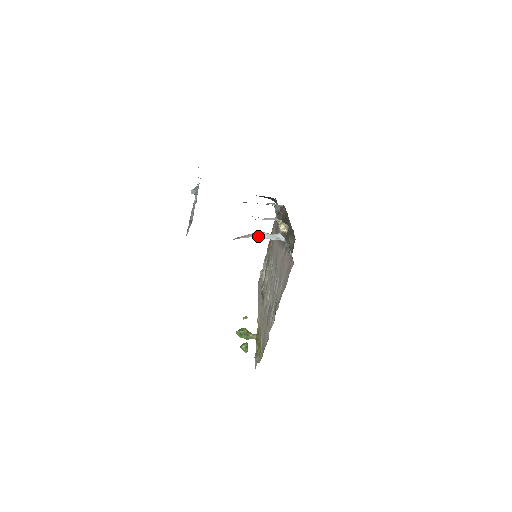
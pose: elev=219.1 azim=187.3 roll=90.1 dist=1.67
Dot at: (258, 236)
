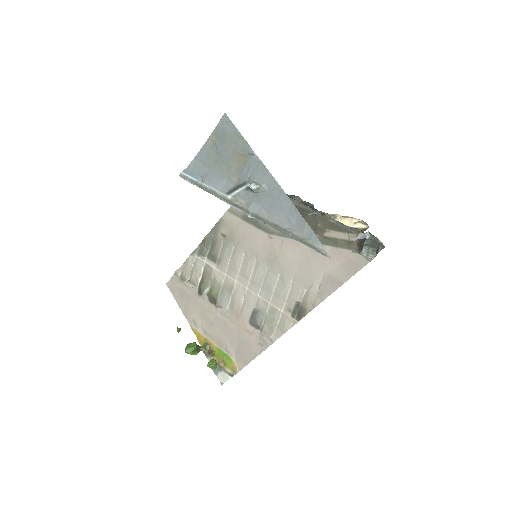
Dot at: (355, 237)
